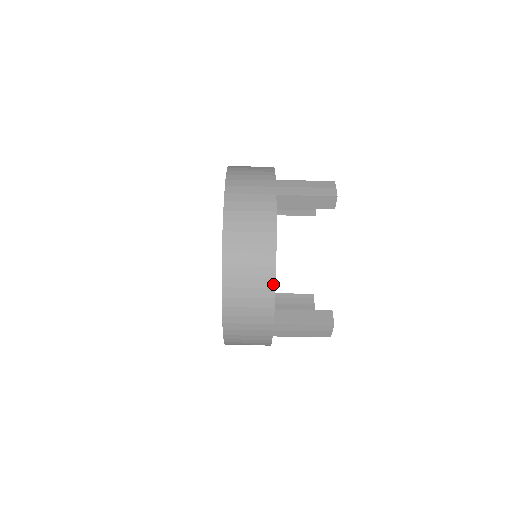
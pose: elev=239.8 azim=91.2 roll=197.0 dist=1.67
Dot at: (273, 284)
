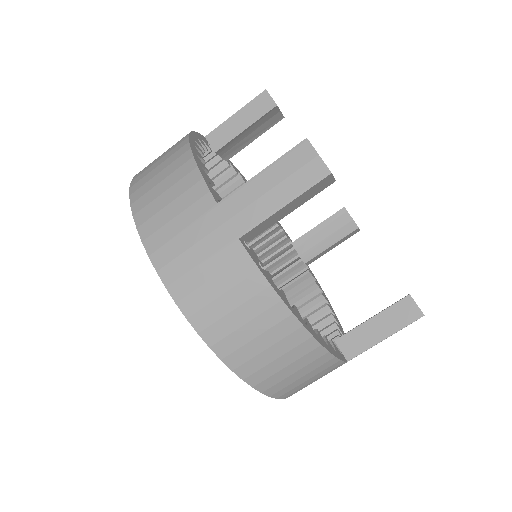
Dot at: (189, 156)
